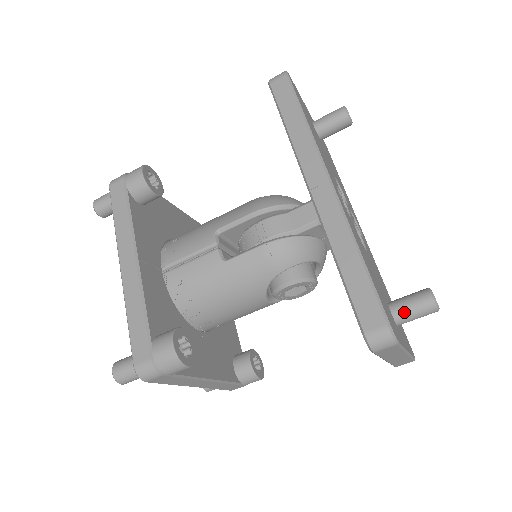
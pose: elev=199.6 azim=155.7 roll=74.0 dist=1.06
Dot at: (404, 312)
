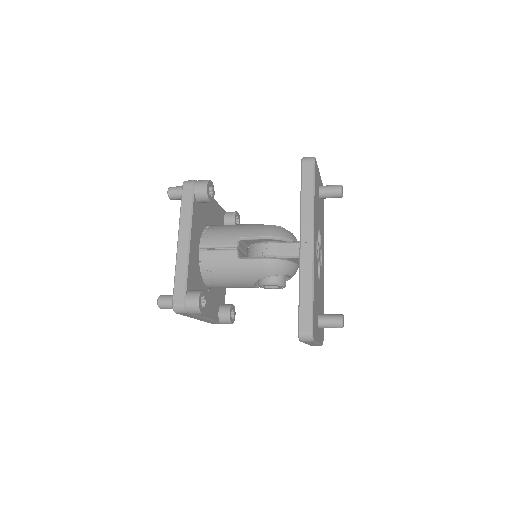
Dot at: (325, 323)
